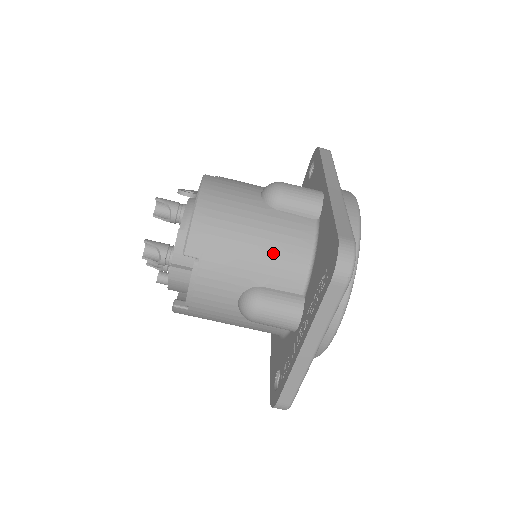
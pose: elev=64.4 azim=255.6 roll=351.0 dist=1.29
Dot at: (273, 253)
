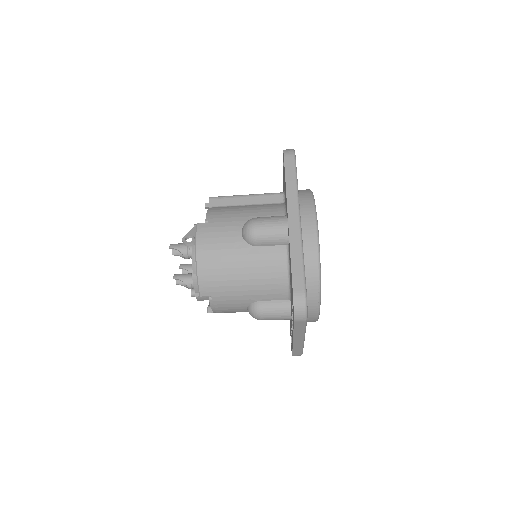
Dot at: (260, 282)
